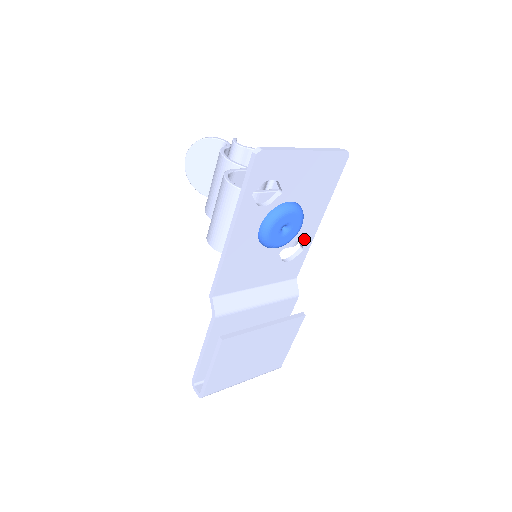
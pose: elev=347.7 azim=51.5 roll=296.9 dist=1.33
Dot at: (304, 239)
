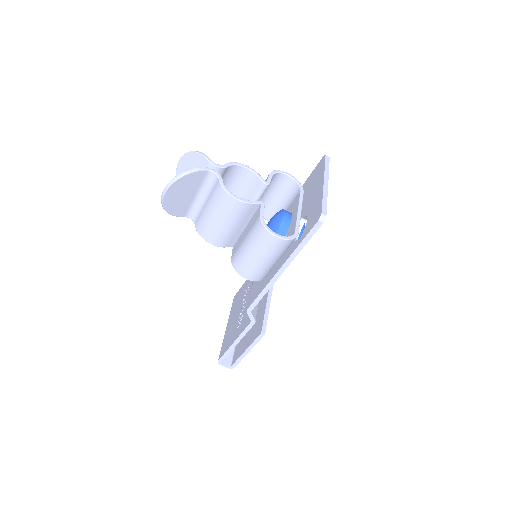
Dot at: occluded
